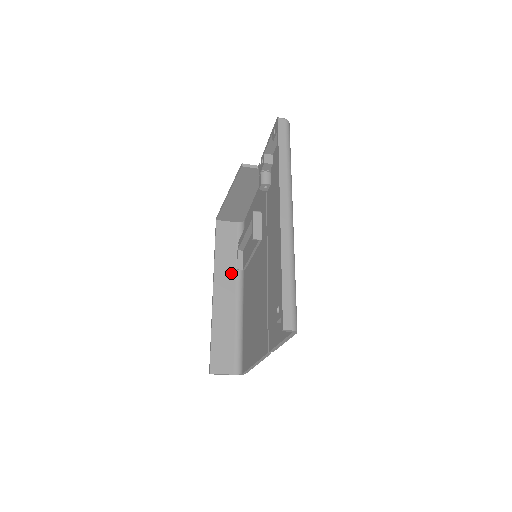
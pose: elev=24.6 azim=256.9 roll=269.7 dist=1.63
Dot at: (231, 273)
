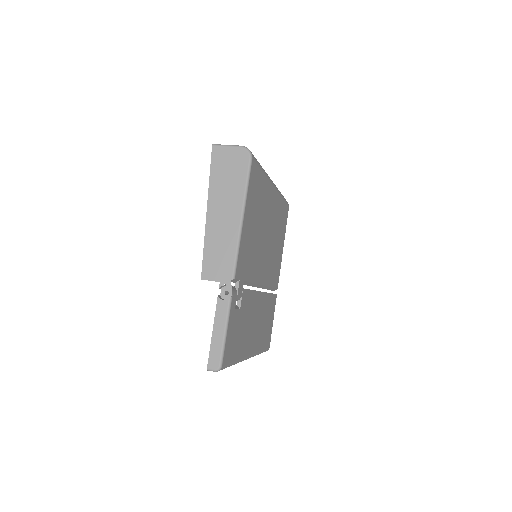
Dot at: occluded
